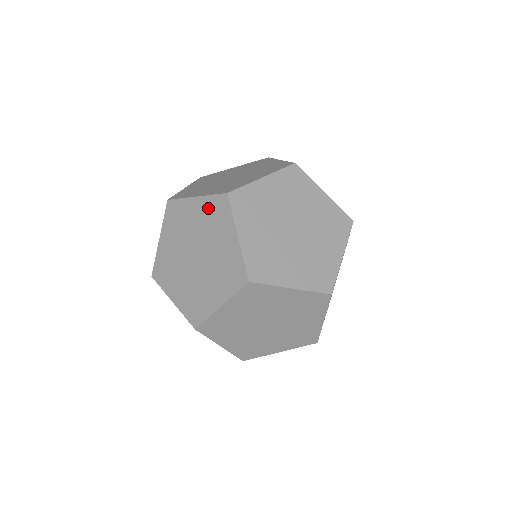
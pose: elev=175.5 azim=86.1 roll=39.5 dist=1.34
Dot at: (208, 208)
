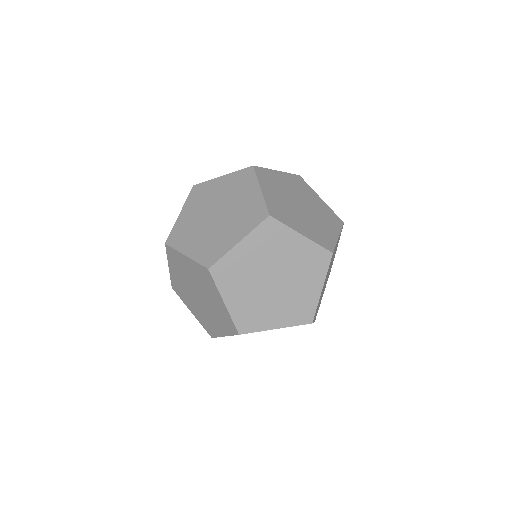
Dot at: (197, 270)
